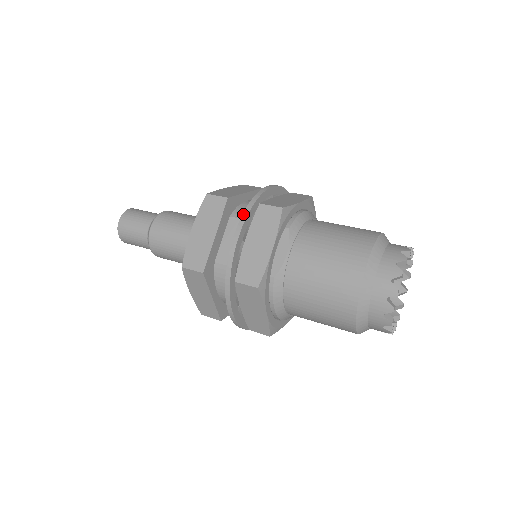
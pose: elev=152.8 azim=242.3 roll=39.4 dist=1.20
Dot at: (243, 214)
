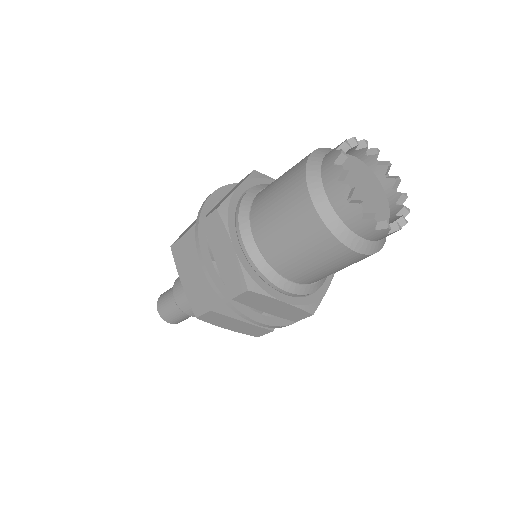
Dot at: occluded
